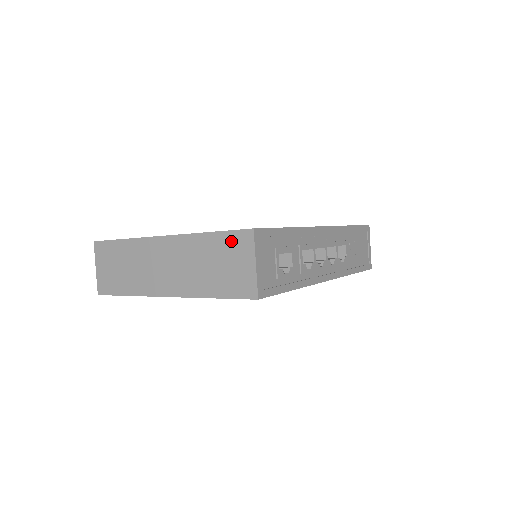
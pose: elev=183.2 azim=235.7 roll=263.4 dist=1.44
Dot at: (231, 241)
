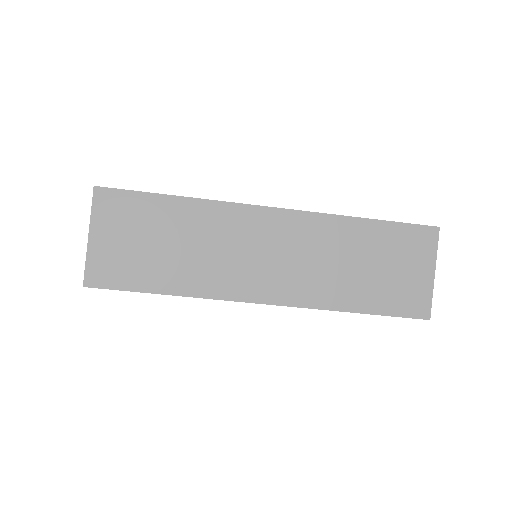
Dot at: (402, 237)
